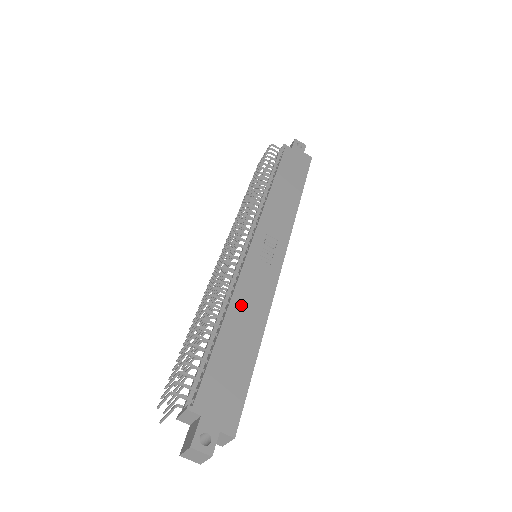
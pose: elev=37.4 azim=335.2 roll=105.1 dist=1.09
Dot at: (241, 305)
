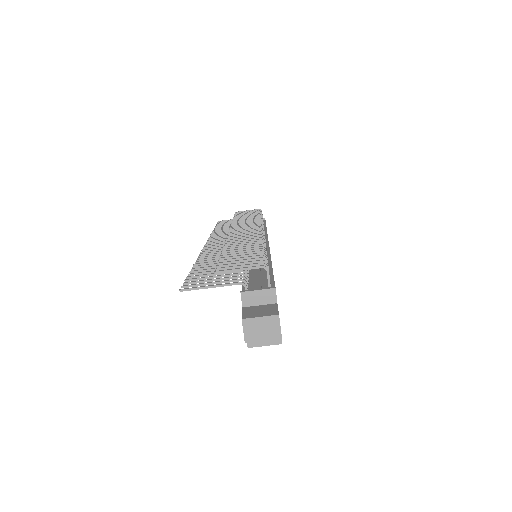
Dot at: occluded
